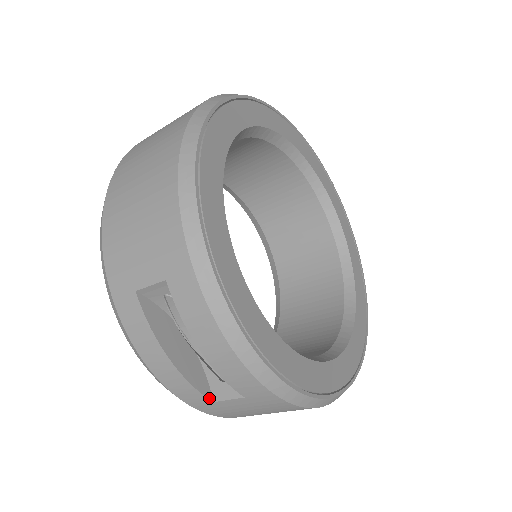
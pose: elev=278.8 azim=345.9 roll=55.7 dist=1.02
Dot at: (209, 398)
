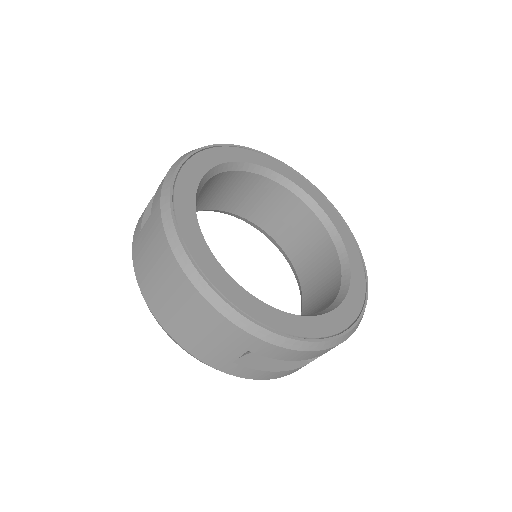
Dot at: (142, 227)
